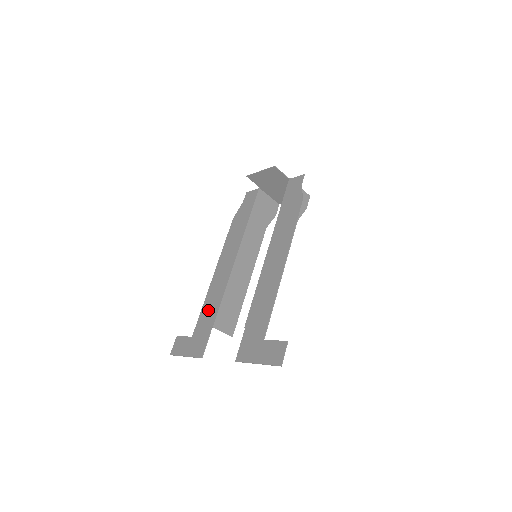
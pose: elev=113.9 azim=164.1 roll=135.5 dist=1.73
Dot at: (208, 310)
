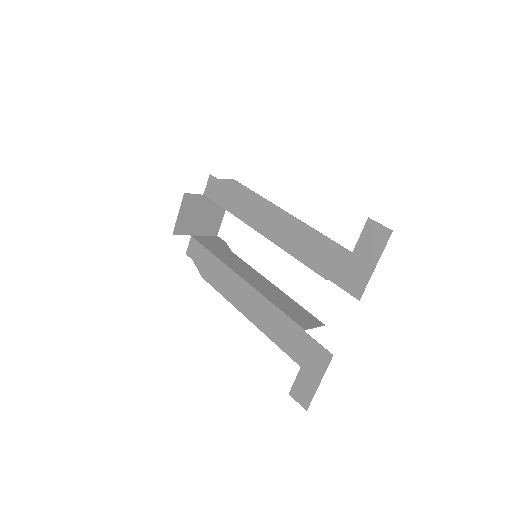
Dot at: (282, 334)
